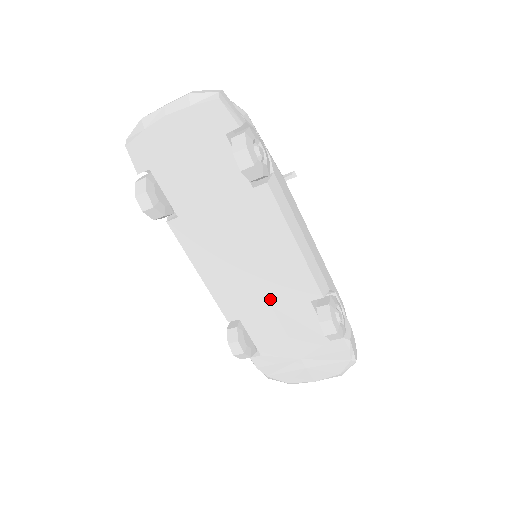
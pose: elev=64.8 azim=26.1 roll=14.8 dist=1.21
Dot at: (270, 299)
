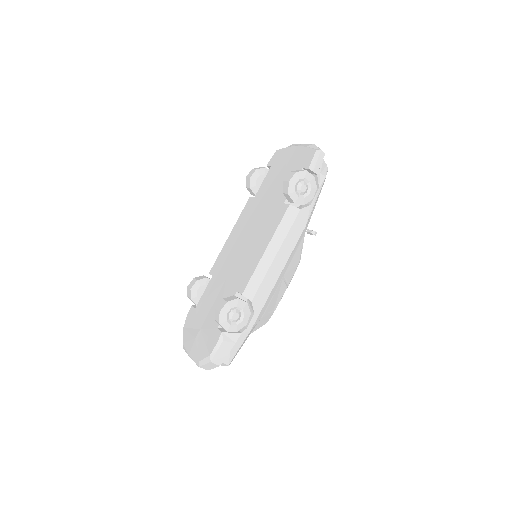
Dot at: (230, 274)
